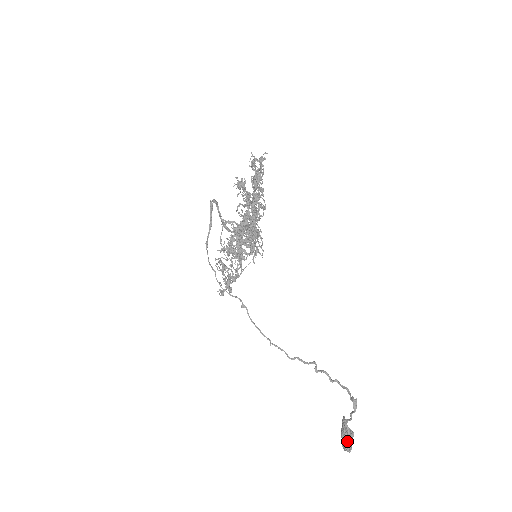
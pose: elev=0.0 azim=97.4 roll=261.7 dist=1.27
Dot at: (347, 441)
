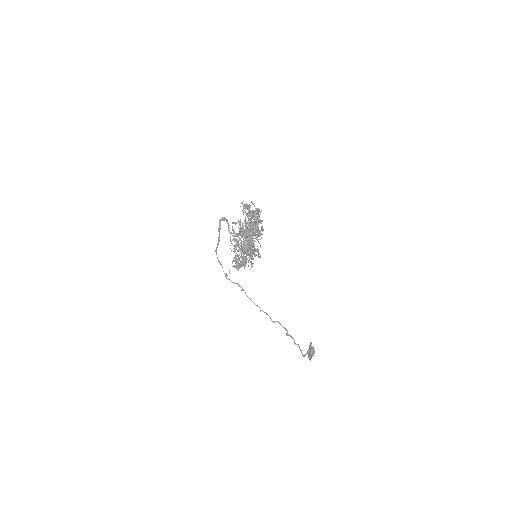
Dot at: (309, 356)
